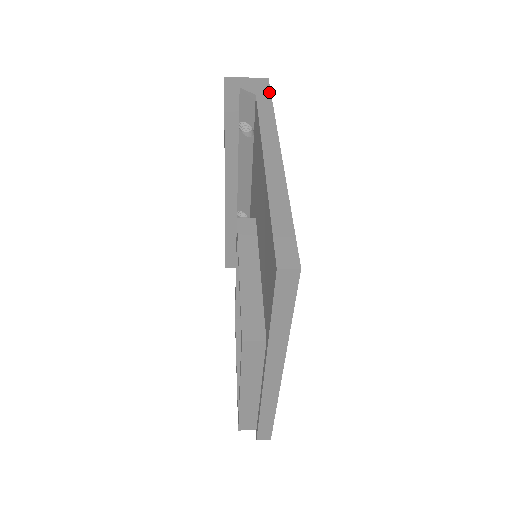
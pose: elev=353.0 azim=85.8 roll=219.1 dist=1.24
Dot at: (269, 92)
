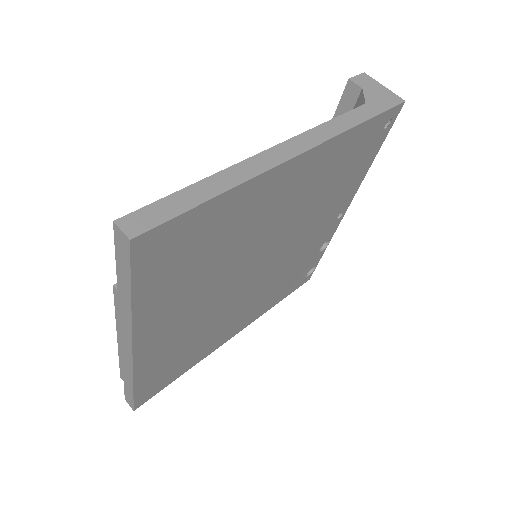
Dot at: (383, 110)
